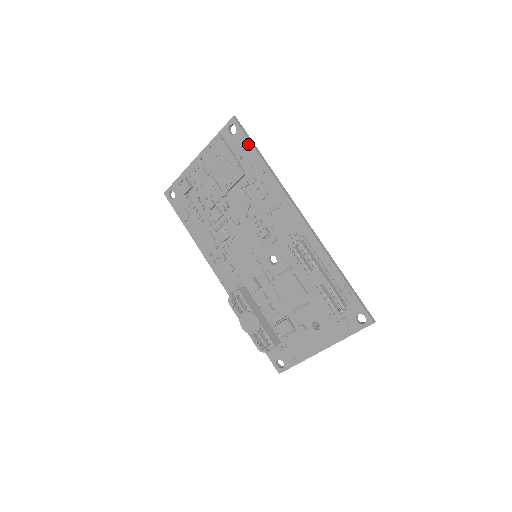
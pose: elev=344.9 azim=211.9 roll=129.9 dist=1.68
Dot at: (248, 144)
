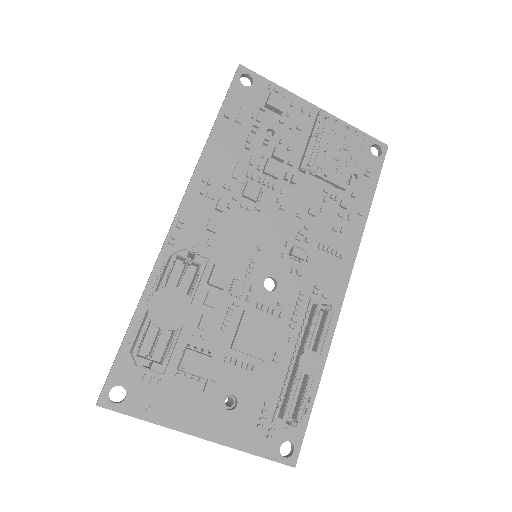
Dot at: (375, 179)
